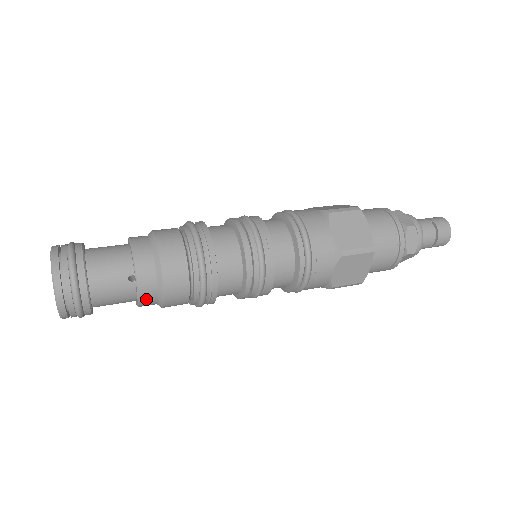
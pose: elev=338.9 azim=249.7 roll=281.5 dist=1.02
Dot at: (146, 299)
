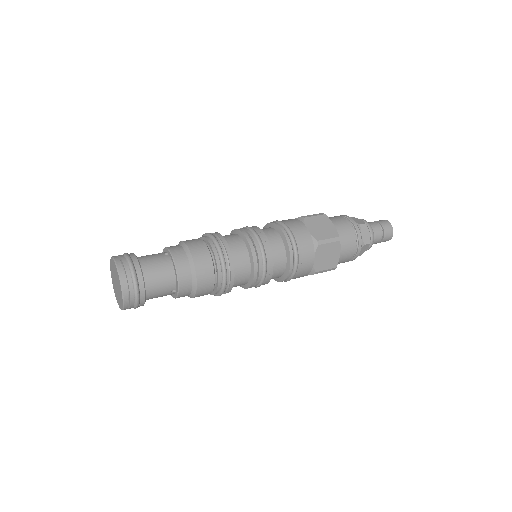
Dot at: occluded
